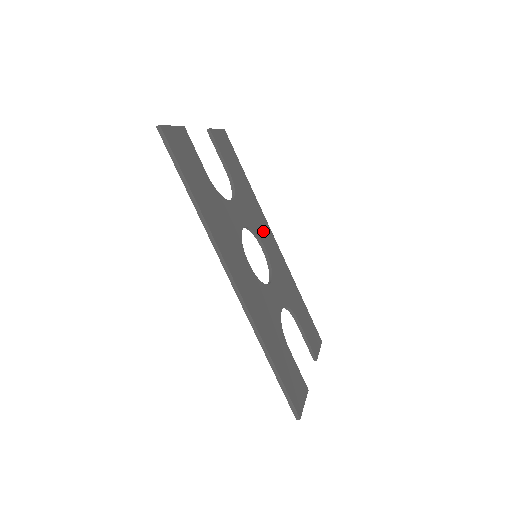
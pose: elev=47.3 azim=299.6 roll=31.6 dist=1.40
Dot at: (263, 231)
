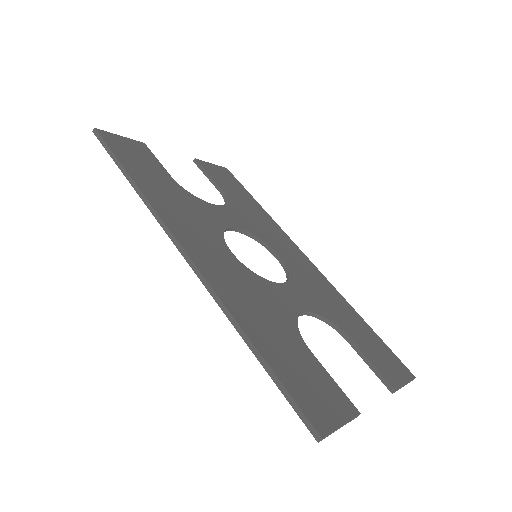
Dot at: (280, 244)
